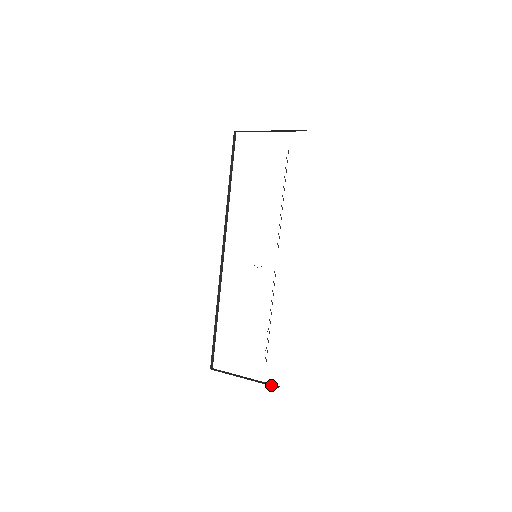
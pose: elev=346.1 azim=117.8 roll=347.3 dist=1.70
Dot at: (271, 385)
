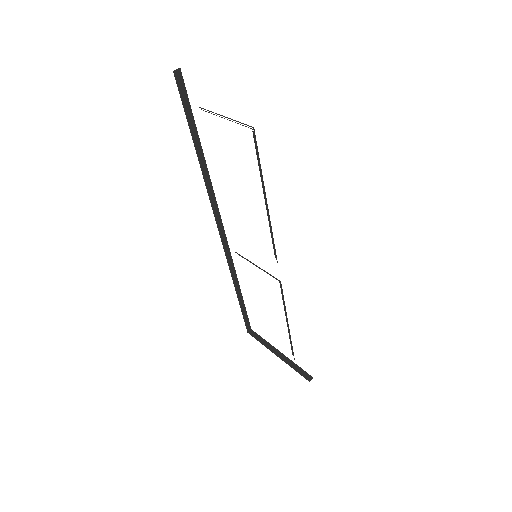
Dot at: (303, 375)
